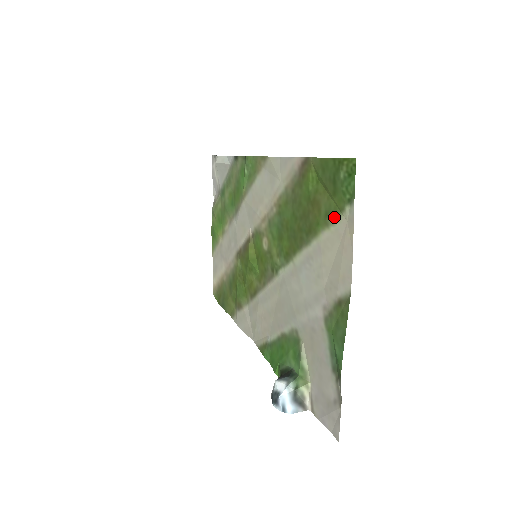
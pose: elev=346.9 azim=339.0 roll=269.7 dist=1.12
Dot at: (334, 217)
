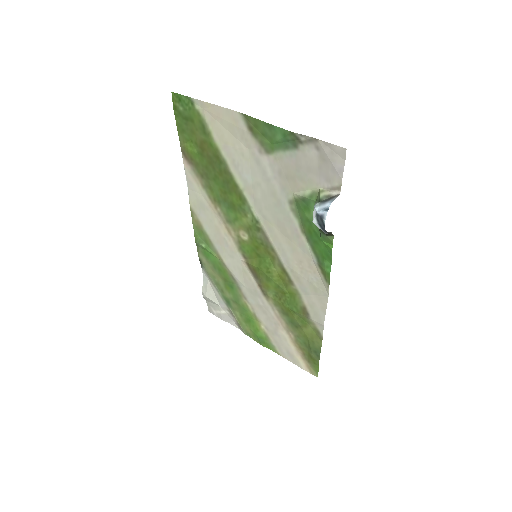
Dot at: (204, 124)
